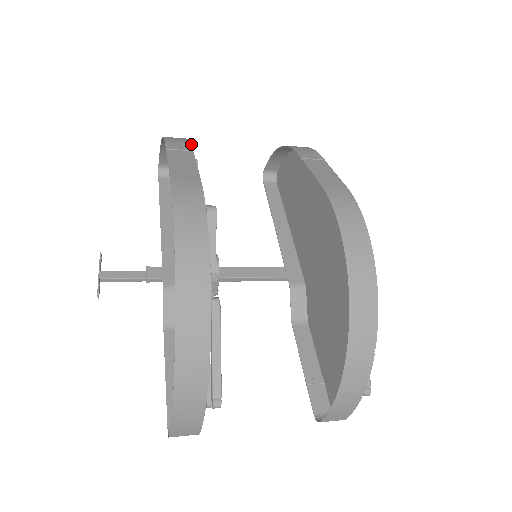
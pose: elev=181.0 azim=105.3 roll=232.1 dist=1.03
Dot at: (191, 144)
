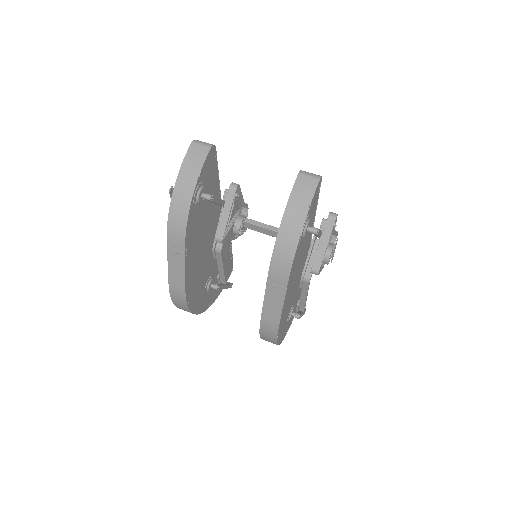
Dot at: (185, 245)
